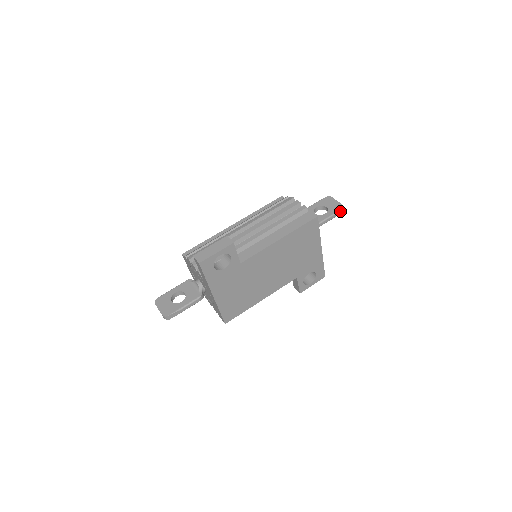
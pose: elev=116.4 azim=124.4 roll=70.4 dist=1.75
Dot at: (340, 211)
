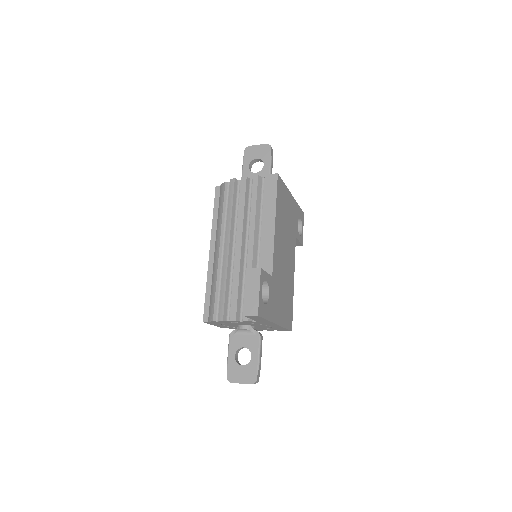
Dot at: (271, 151)
